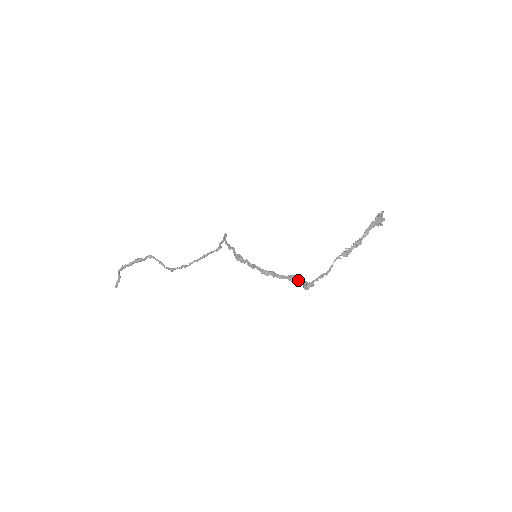
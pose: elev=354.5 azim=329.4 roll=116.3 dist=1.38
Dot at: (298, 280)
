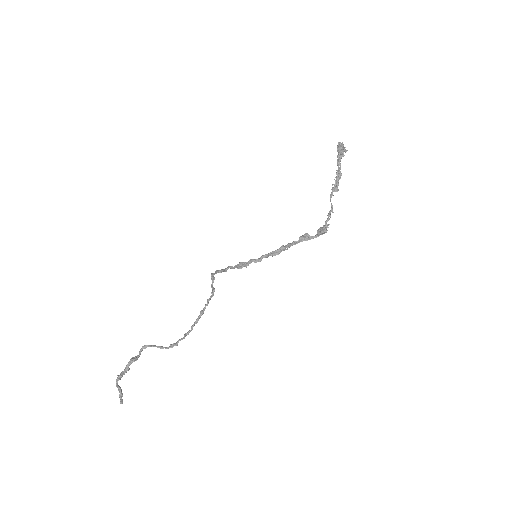
Dot at: (311, 236)
